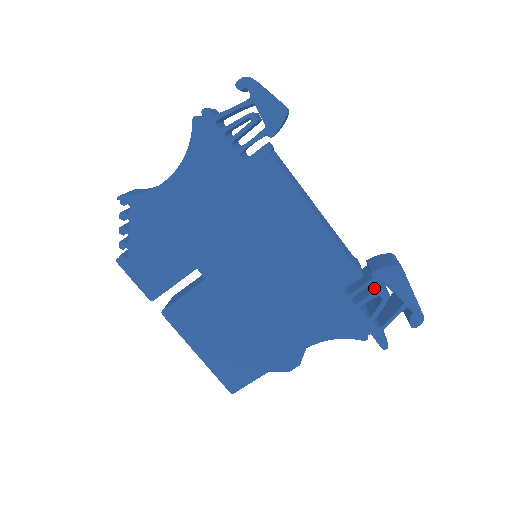
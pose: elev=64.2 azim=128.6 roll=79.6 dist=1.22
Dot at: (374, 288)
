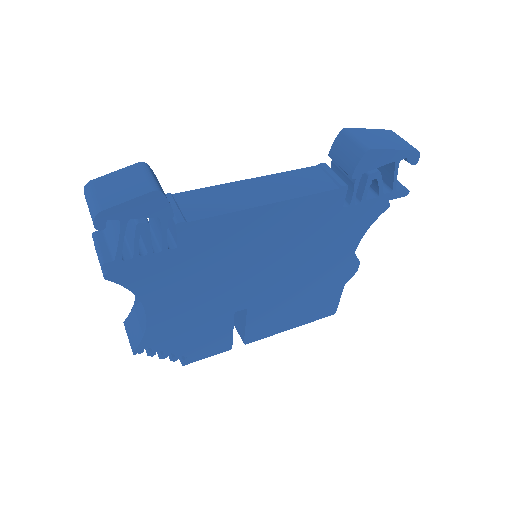
Dot at: (361, 177)
